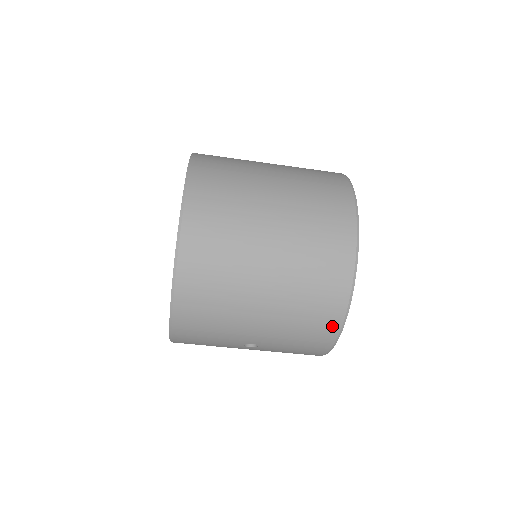
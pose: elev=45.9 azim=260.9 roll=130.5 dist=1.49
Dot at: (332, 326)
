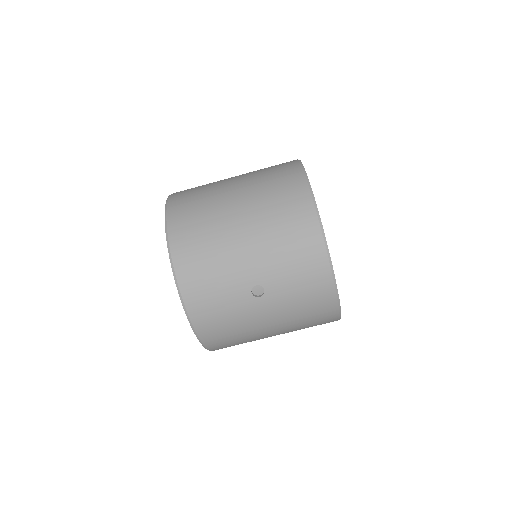
Dot at: (311, 229)
